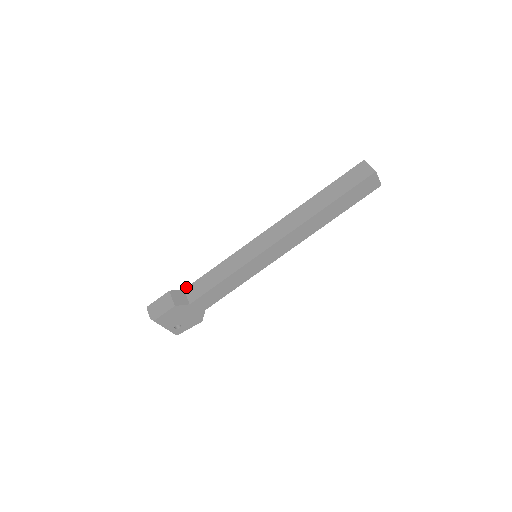
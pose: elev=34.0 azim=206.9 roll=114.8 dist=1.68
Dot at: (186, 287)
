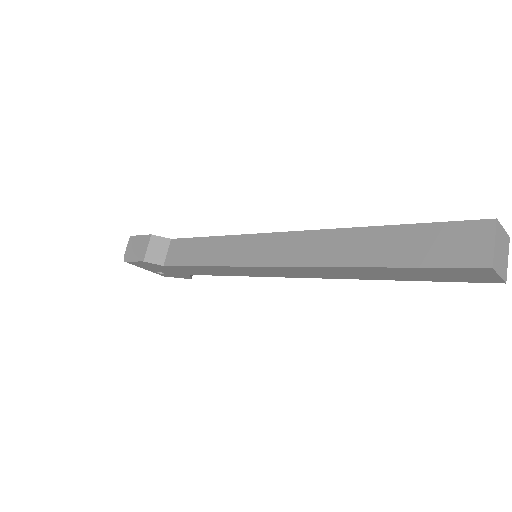
Dot at: occluded
